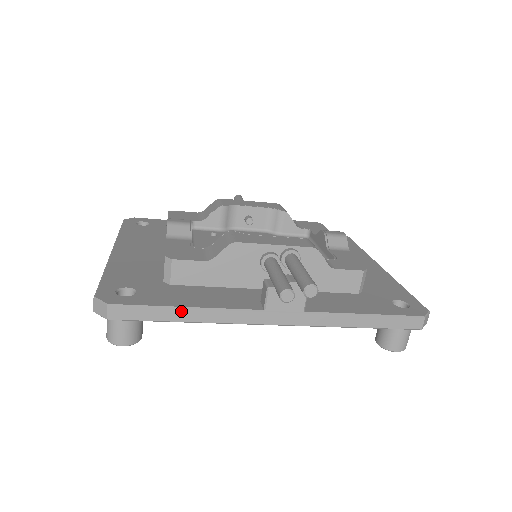
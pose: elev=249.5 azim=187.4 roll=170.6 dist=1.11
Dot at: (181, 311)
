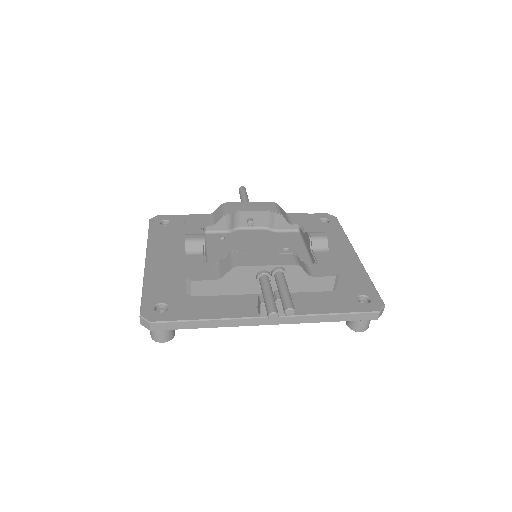
Dot at: (201, 322)
